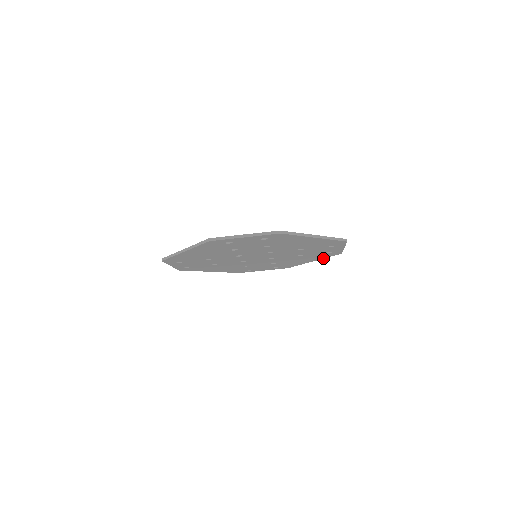
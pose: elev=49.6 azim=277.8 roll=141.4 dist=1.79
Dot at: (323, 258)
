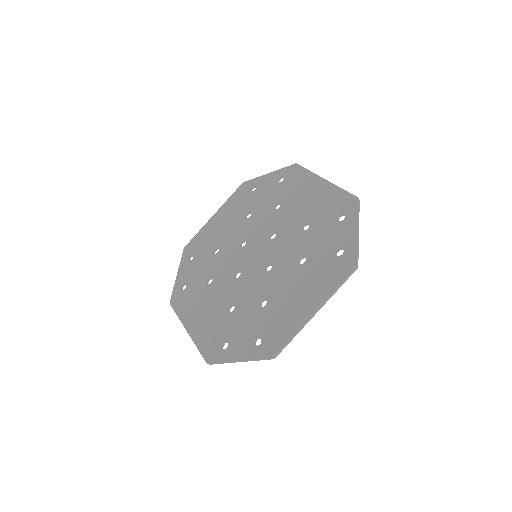
Dot at: (337, 188)
